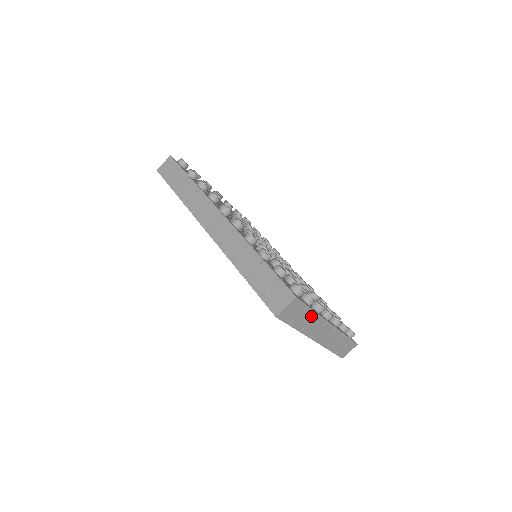
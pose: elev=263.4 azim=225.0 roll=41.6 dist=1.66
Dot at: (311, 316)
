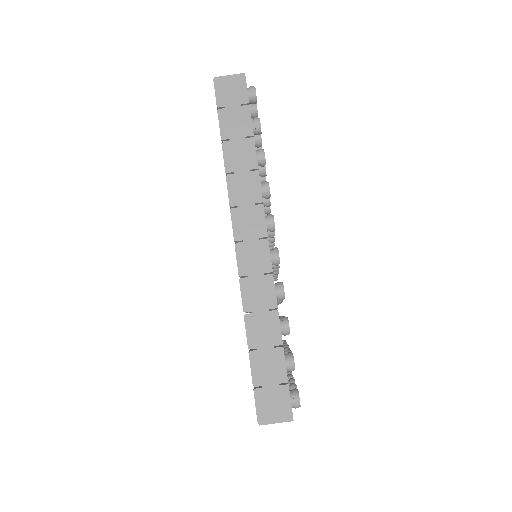
Dot at: occluded
